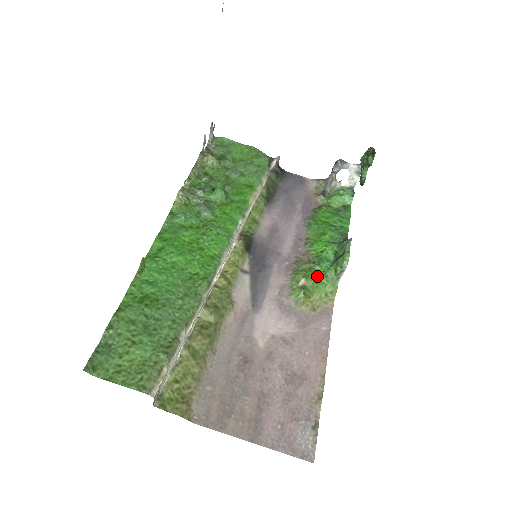
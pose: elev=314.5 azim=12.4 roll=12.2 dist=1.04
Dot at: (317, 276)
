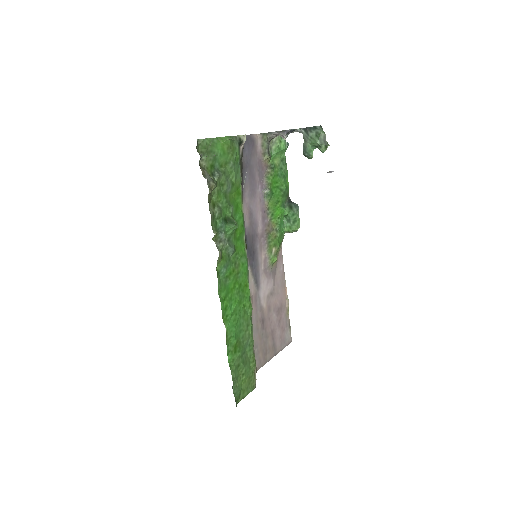
Dot at: (279, 240)
